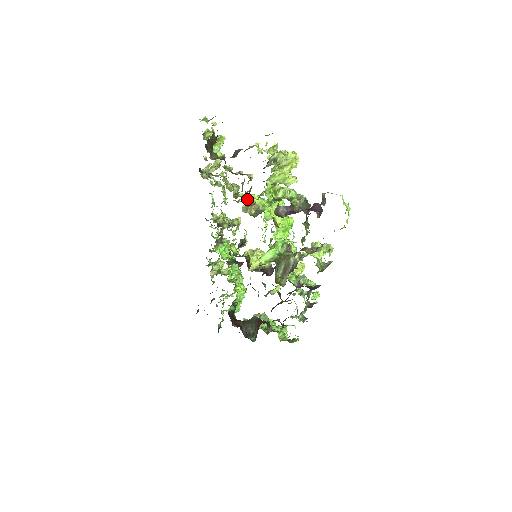
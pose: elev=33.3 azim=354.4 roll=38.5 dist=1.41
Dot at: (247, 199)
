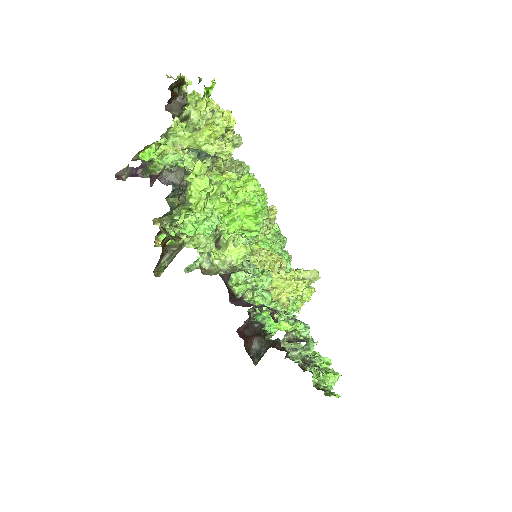
Dot at: (208, 174)
